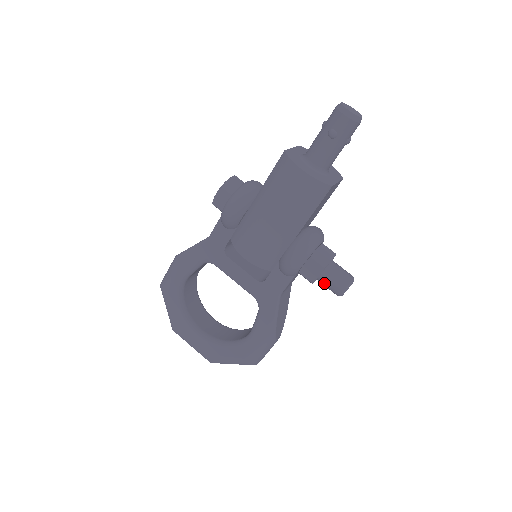
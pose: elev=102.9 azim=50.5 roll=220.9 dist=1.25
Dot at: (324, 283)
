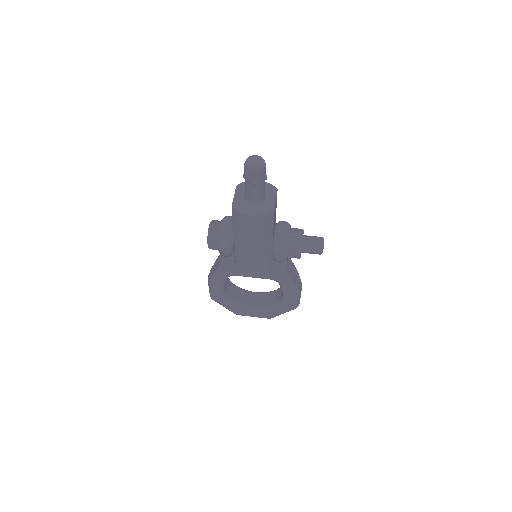
Dot at: occluded
